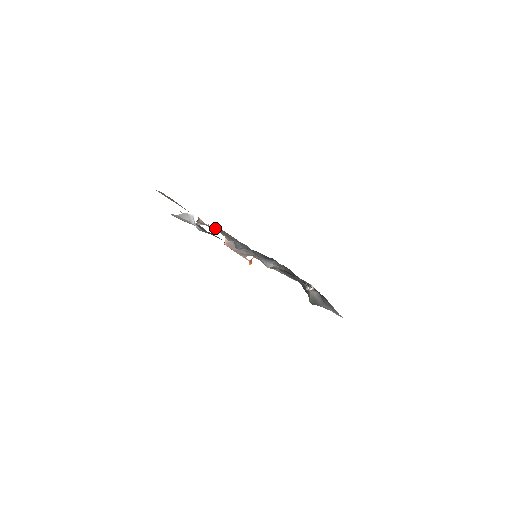
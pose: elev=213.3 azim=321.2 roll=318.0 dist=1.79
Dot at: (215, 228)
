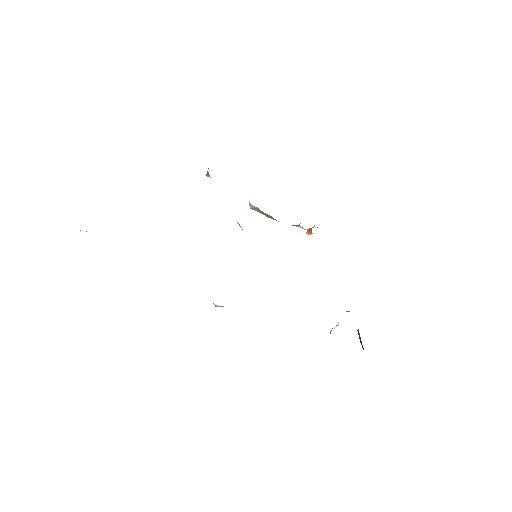
Dot at: occluded
